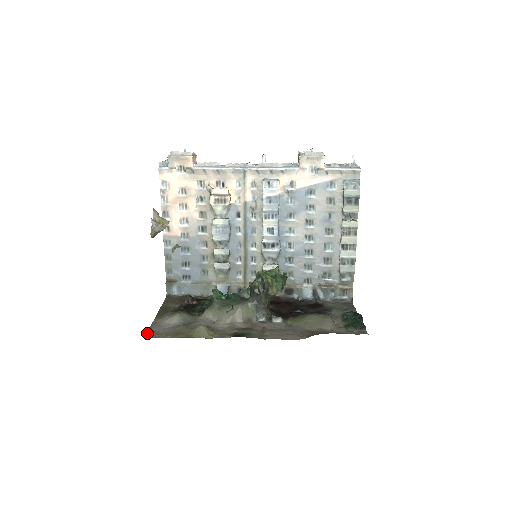
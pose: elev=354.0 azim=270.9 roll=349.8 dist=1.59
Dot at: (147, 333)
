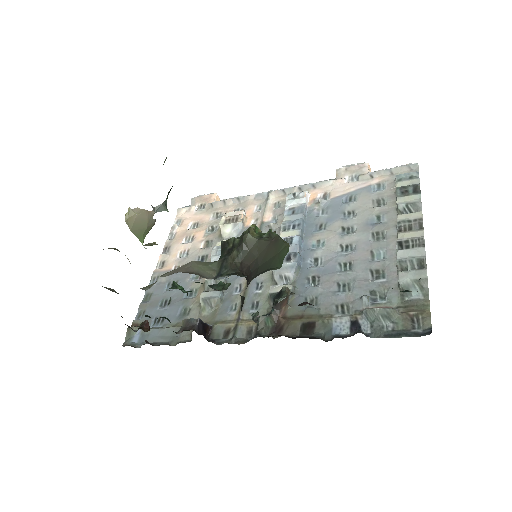
Dot at: occluded
